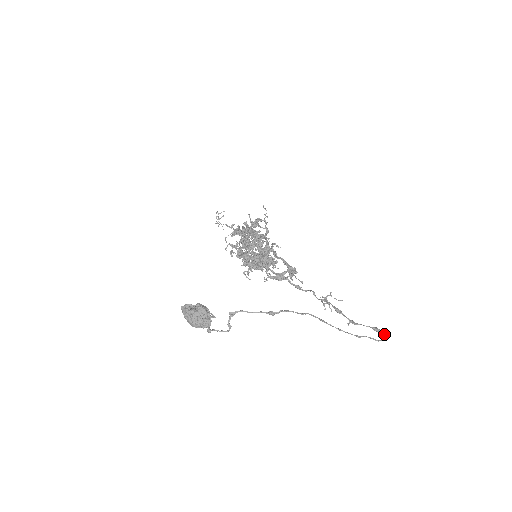
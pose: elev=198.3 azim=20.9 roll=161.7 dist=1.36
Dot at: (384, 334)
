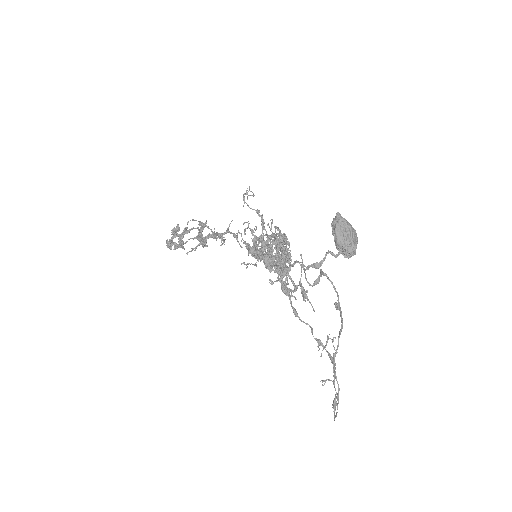
Dot at: occluded
